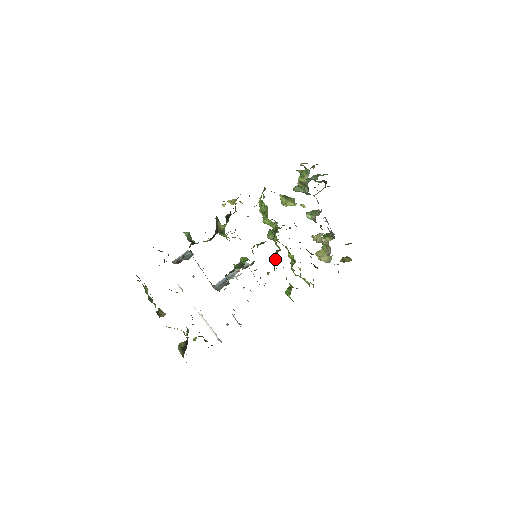
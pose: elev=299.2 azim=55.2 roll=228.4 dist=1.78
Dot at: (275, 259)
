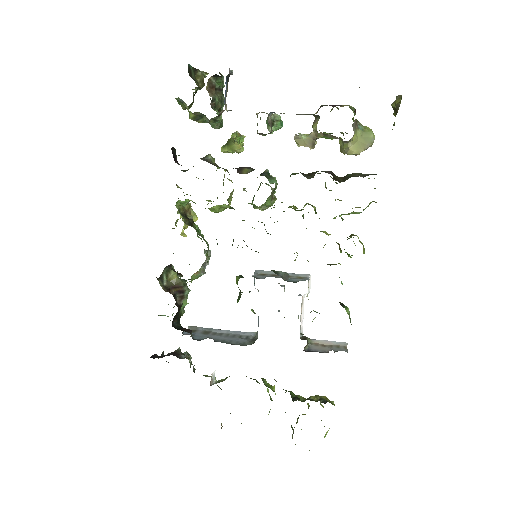
Dot at: occluded
